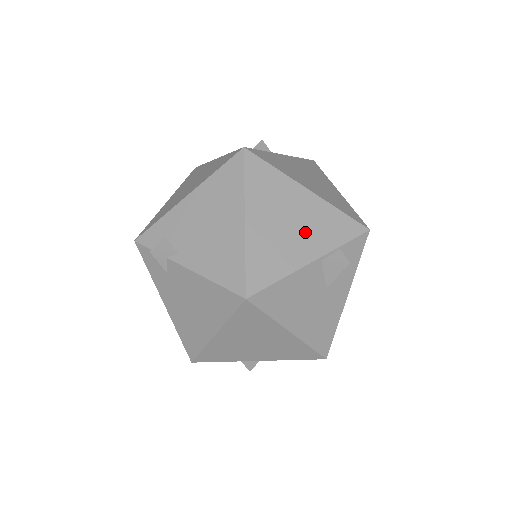
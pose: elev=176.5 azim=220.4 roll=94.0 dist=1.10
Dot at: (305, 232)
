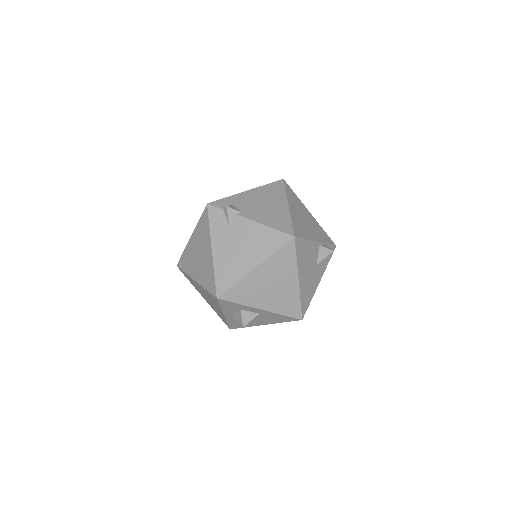
Dot at: (312, 228)
